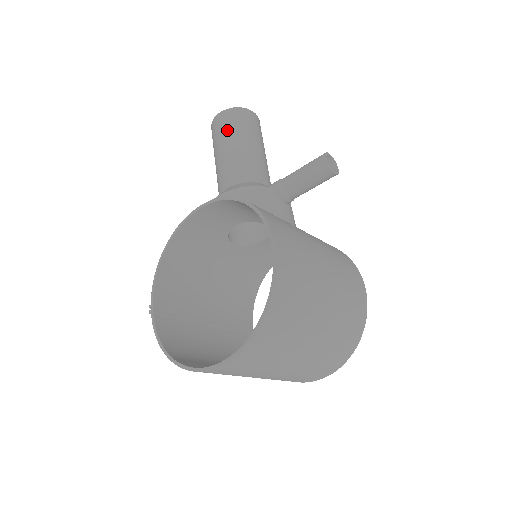
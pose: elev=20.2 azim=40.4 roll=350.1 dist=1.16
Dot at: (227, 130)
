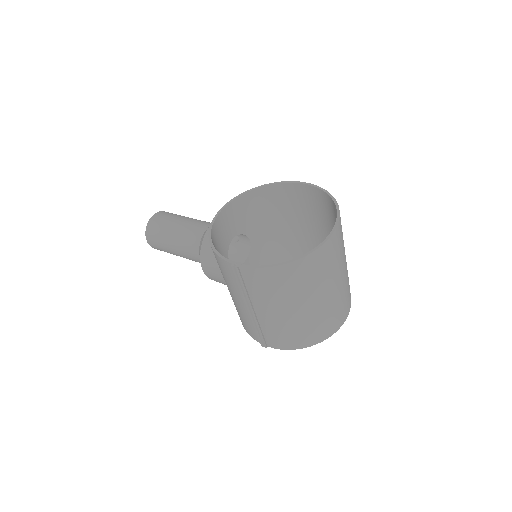
Dot at: (172, 216)
